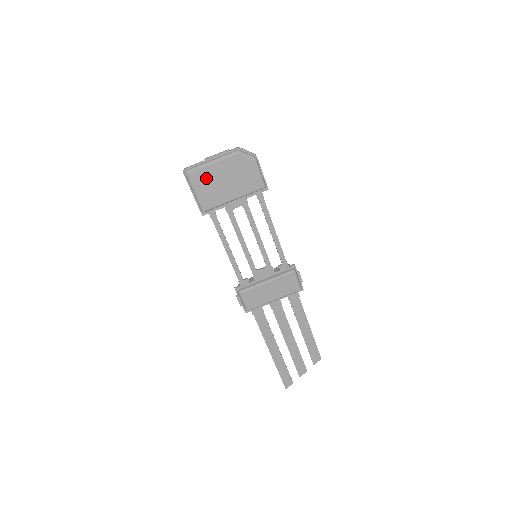
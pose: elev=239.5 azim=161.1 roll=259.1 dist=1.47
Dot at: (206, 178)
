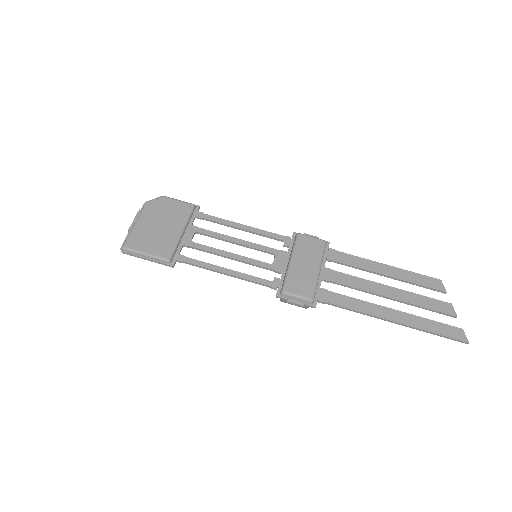
Dot at: (143, 237)
